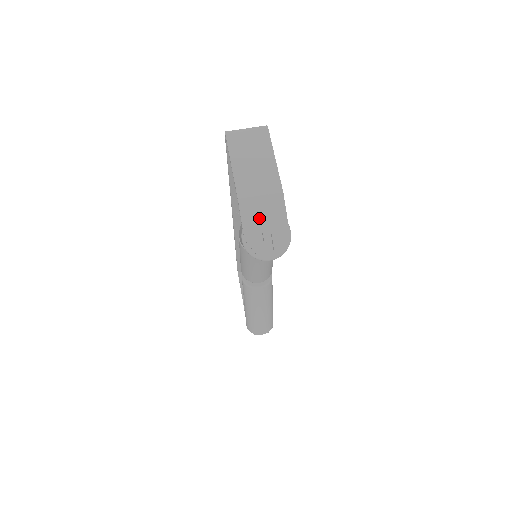
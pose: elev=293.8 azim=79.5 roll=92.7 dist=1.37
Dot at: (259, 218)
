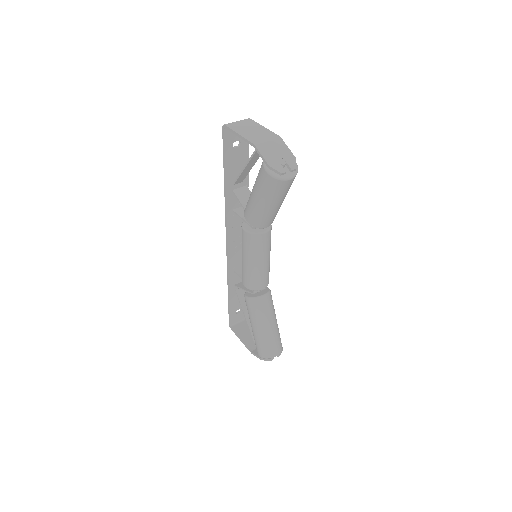
Dot at: (272, 152)
